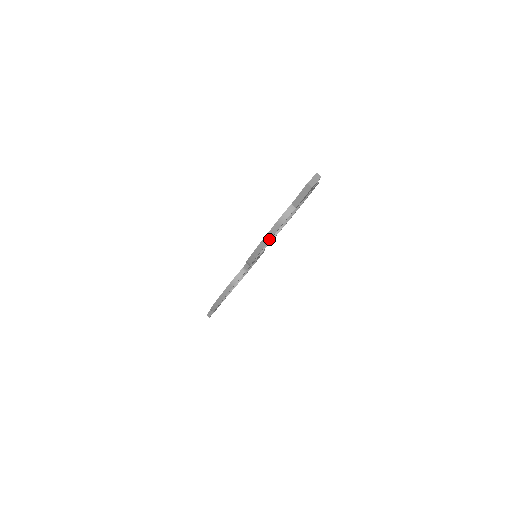
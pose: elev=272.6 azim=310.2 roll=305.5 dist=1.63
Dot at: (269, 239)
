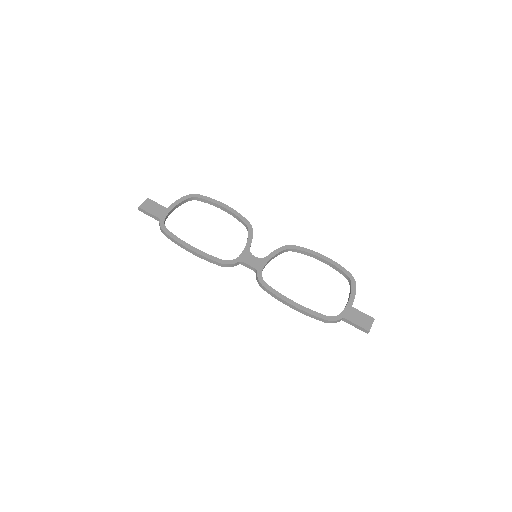
Dot at: (306, 314)
